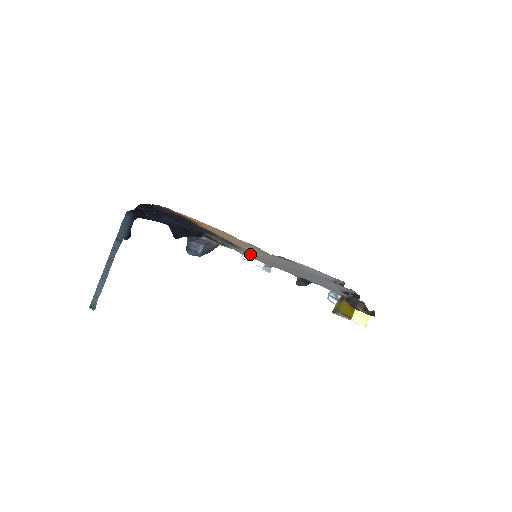
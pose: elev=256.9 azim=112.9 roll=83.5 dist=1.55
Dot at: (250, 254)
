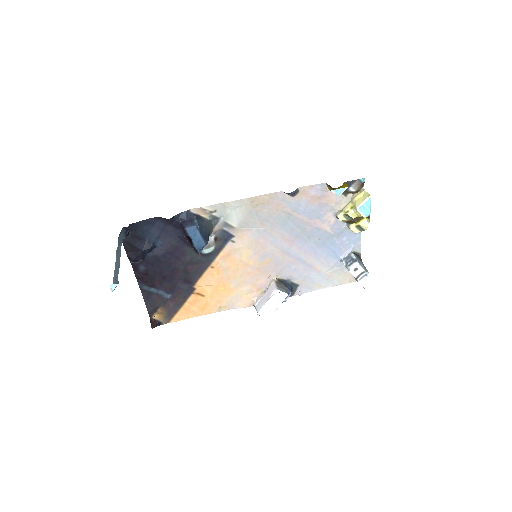
Dot at: (241, 222)
